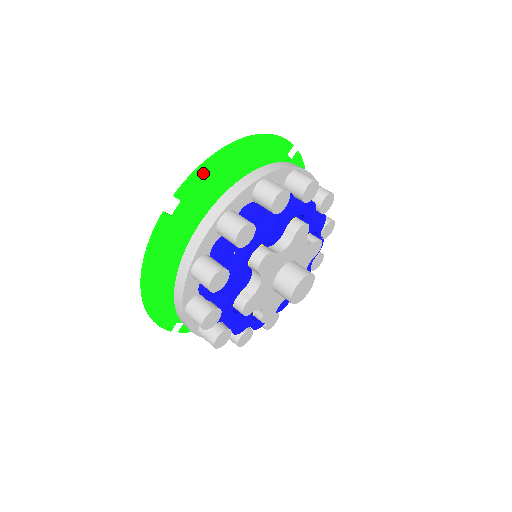
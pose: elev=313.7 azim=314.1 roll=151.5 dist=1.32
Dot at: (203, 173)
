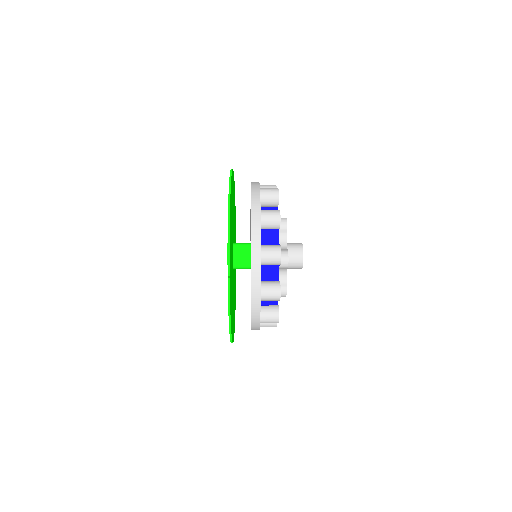
Dot at: occluded
